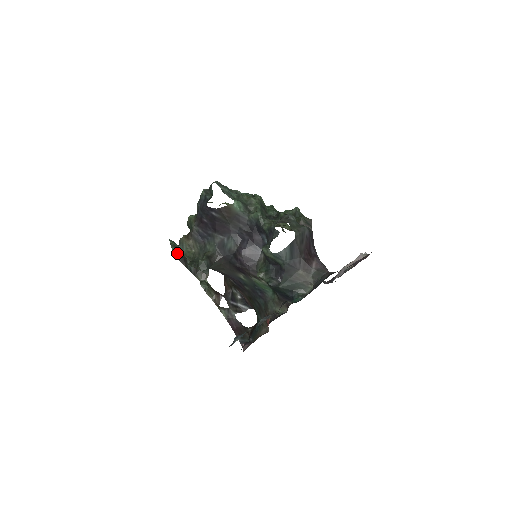
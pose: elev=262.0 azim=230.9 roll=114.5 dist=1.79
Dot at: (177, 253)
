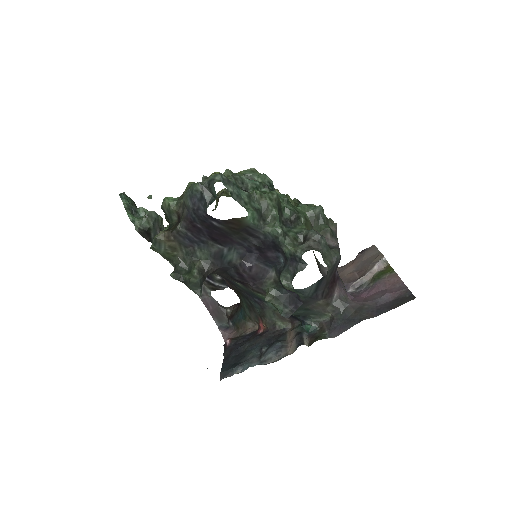
Dot at: (137, 224)
